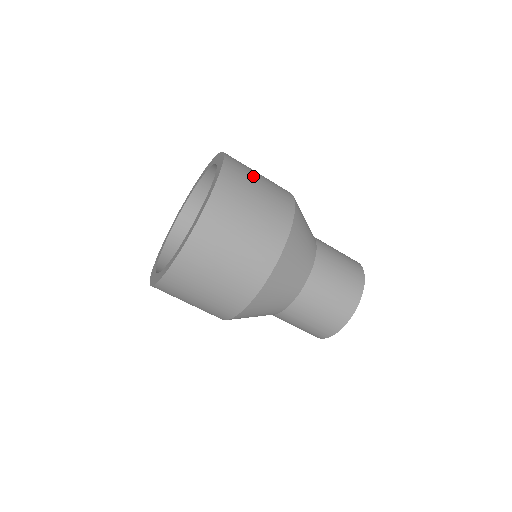
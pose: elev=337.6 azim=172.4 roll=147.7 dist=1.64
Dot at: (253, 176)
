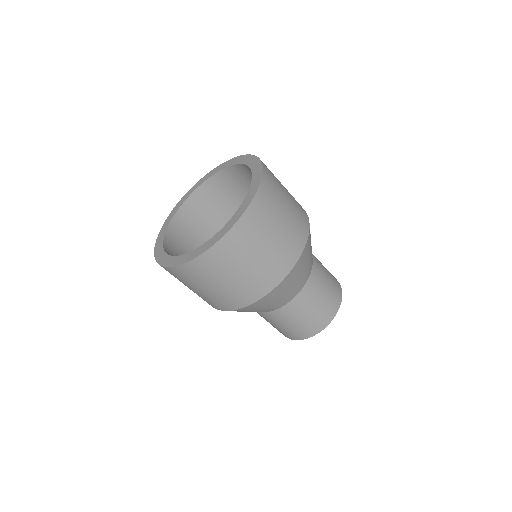
Dot at: occluded
